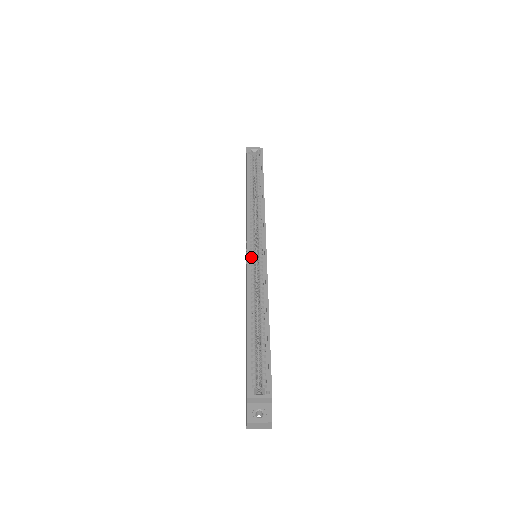
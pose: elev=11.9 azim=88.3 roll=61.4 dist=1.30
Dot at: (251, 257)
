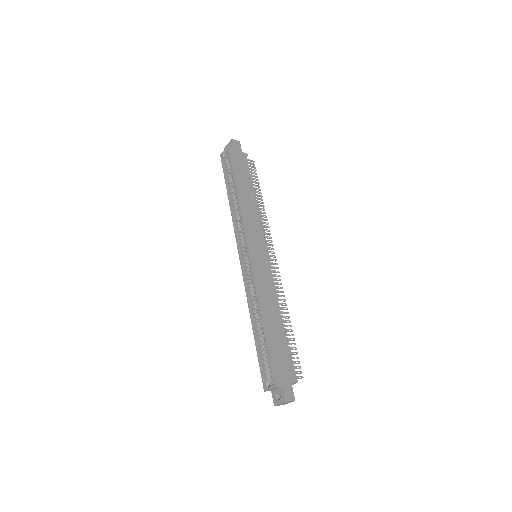
Dot at: (245, 267)
